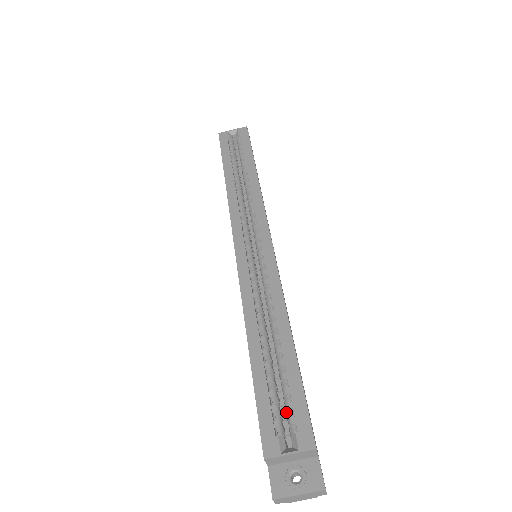
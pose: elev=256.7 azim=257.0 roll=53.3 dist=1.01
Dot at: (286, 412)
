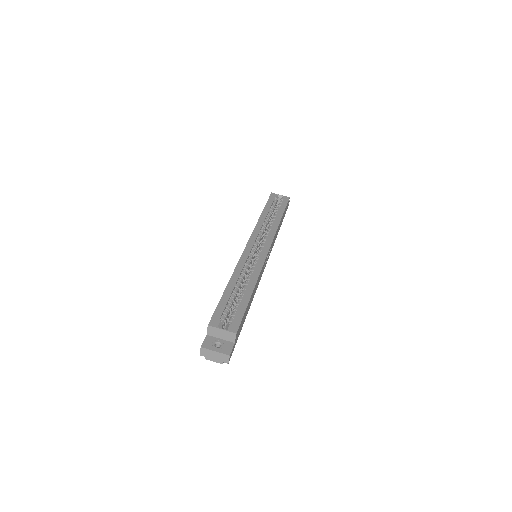
Dot at: (230, 317)
